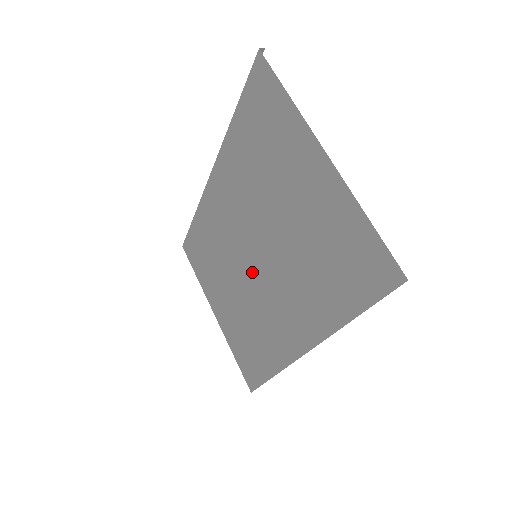
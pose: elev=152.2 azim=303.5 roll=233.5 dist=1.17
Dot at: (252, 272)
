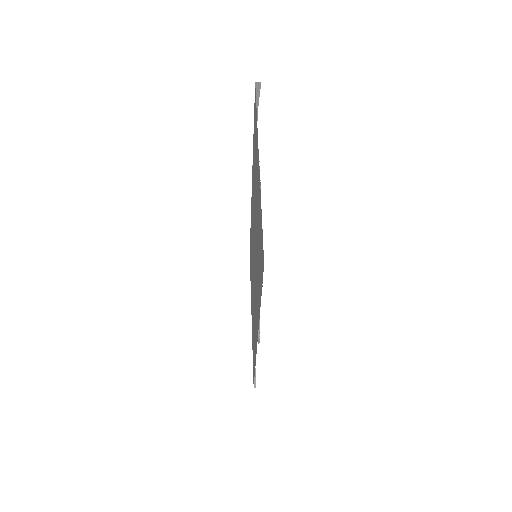
Dot at: occluded
